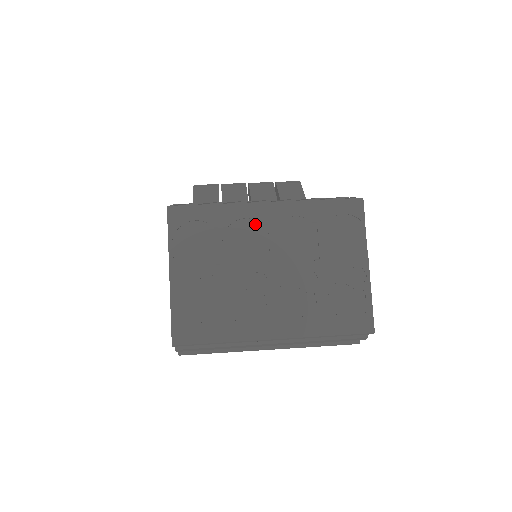
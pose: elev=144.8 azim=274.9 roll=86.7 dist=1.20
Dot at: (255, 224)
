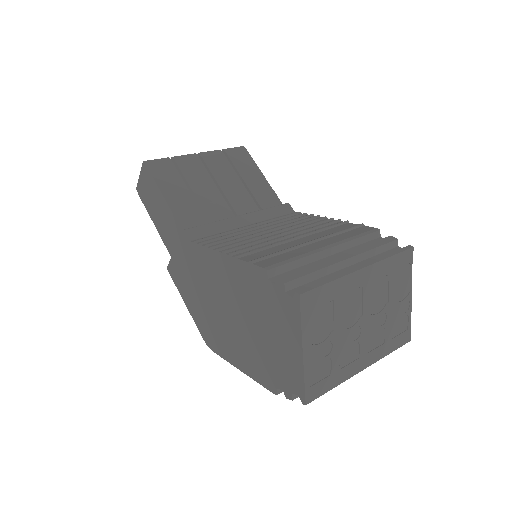
Dot at: (355, 289)
